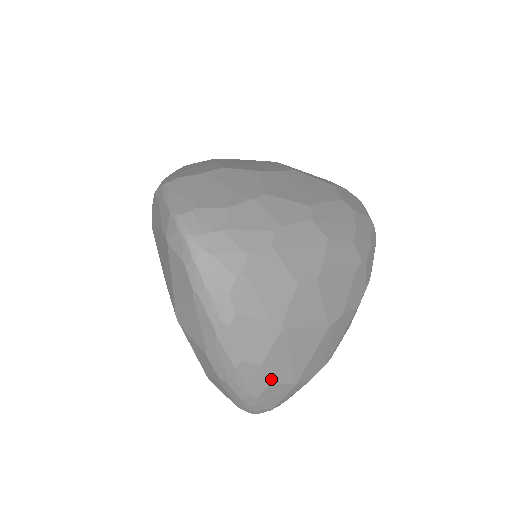
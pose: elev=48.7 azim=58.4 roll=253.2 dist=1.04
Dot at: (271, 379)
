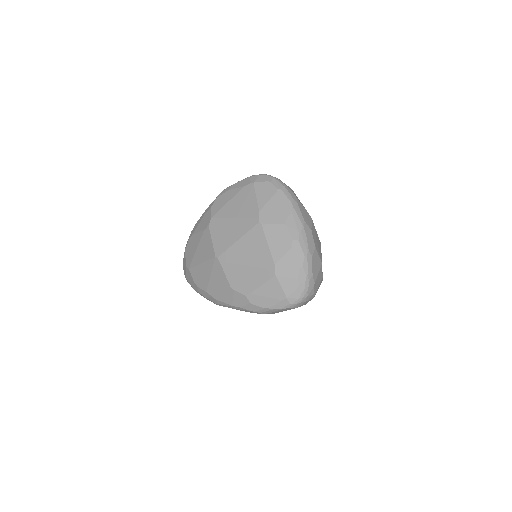
Dot at: (315, 245)
